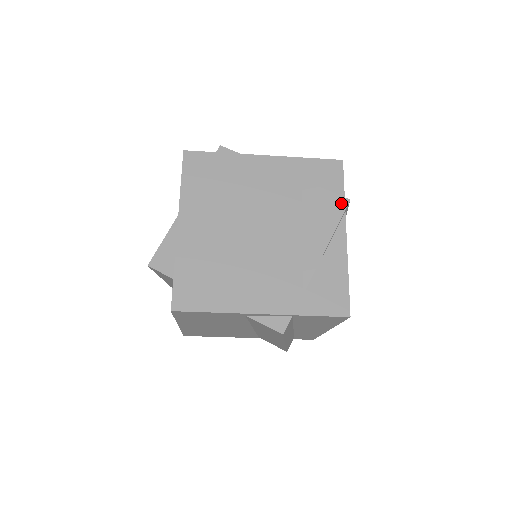
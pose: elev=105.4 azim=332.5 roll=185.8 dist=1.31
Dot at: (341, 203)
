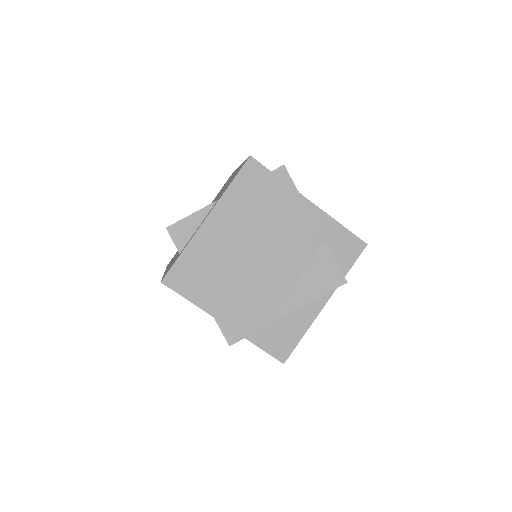
Dot at: (339, 280)
